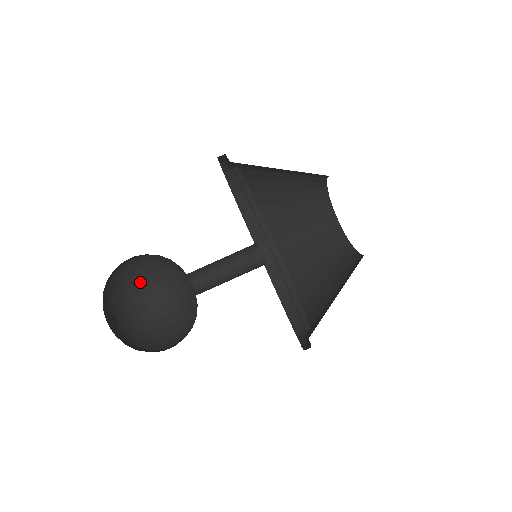
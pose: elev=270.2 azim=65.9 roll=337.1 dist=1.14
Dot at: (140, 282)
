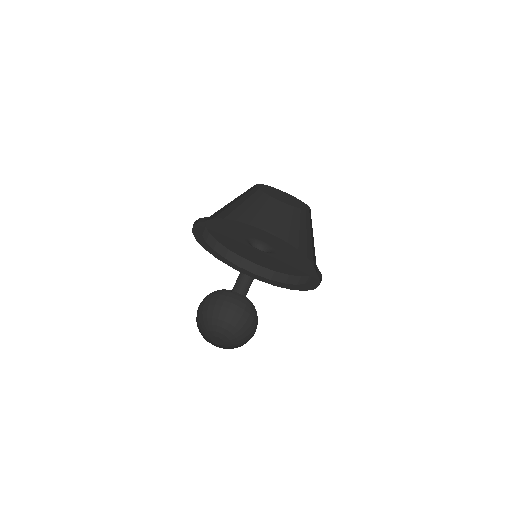
Dot at: (204, 309)
